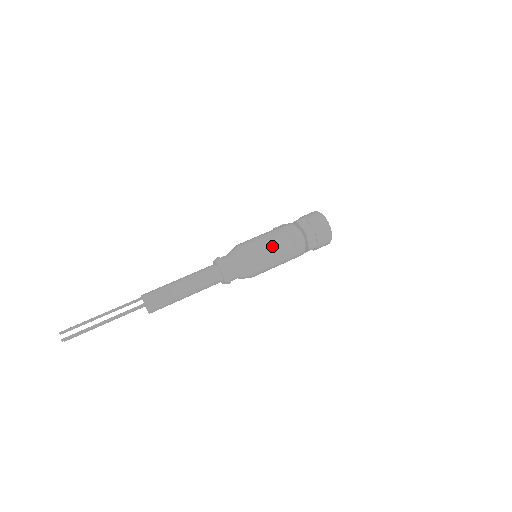
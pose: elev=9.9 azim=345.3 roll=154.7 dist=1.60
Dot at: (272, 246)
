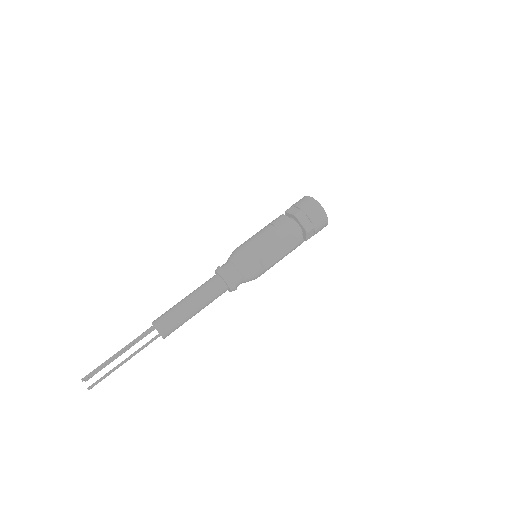
Dot at: (275, 251)
